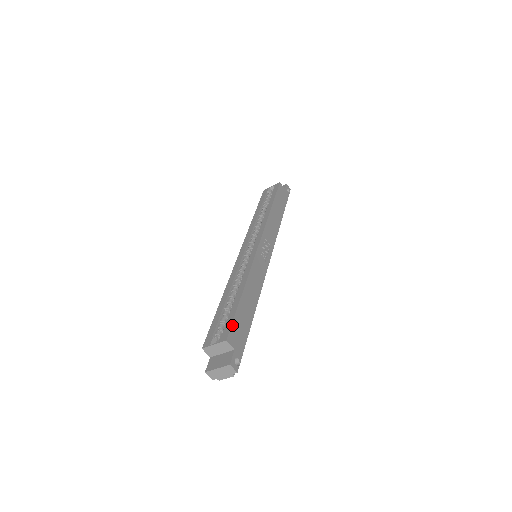
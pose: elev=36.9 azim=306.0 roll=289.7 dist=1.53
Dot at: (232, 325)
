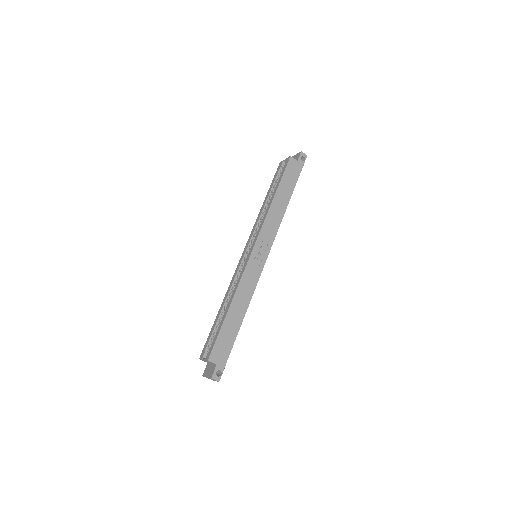
Dot at: (214, 345)
